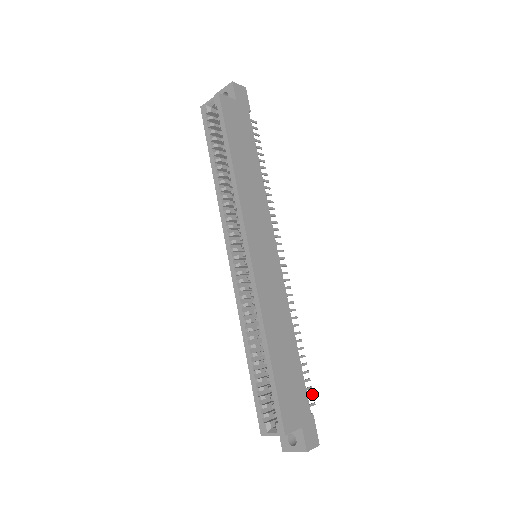
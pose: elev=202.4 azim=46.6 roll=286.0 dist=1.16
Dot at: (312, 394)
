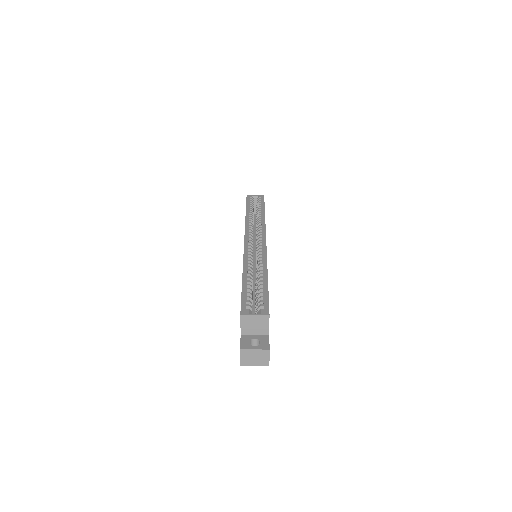
Dot at: occluded
